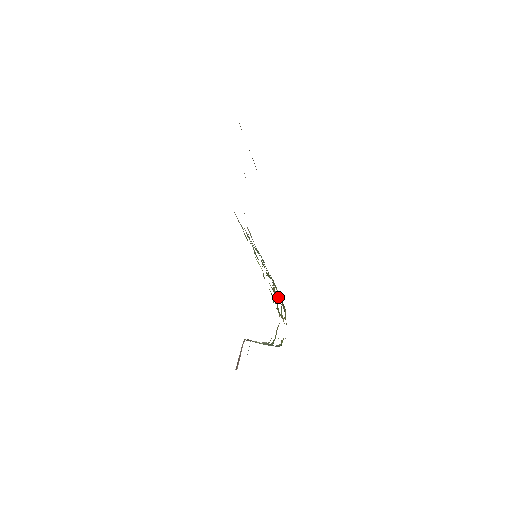
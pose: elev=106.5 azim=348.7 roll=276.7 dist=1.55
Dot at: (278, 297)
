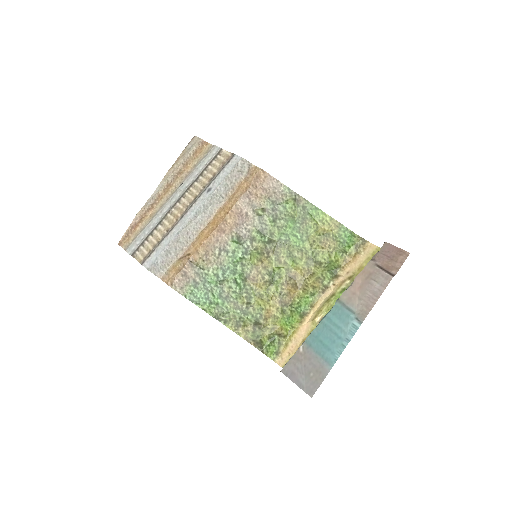
Dot at: (290, 294)
